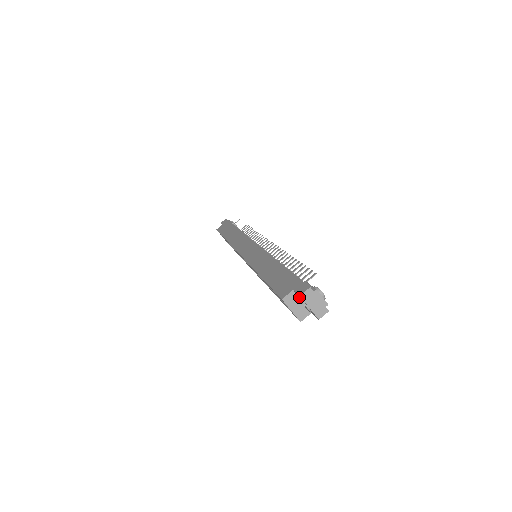
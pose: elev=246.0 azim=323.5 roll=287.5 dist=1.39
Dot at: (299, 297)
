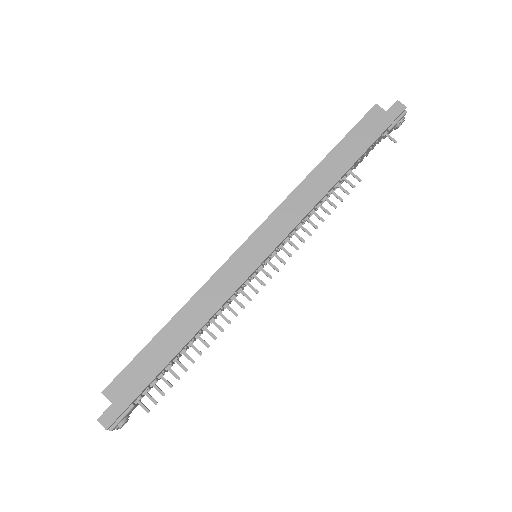
Dot at: (113, 405)
